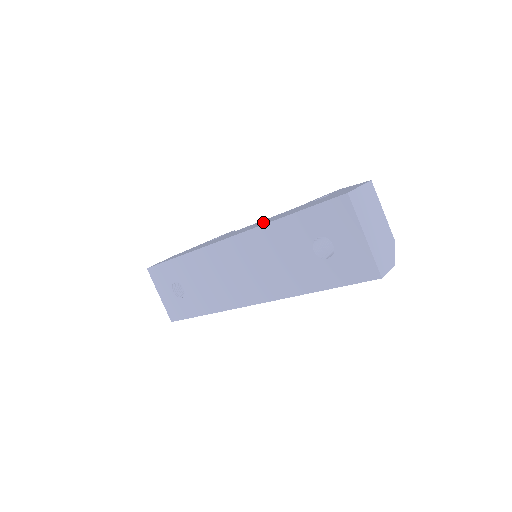
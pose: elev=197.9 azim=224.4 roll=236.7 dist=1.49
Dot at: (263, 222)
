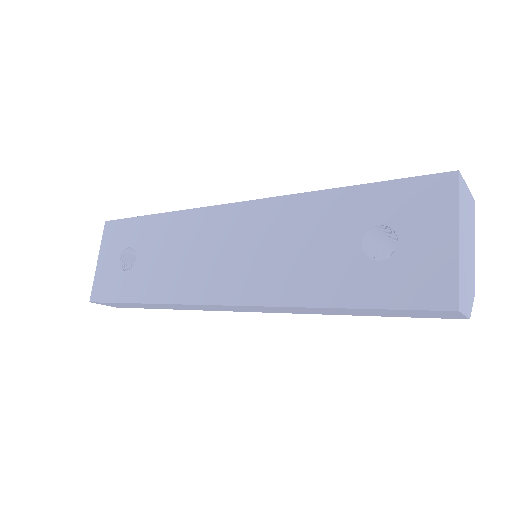
Dot at: occluded
